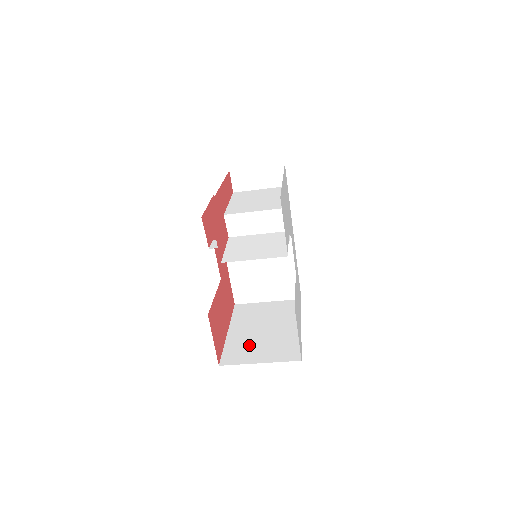
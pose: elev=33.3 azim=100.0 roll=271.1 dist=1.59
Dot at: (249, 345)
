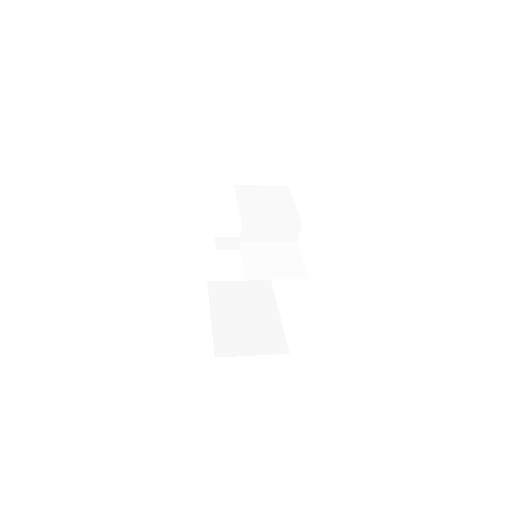
Dot at: (237, 334)
